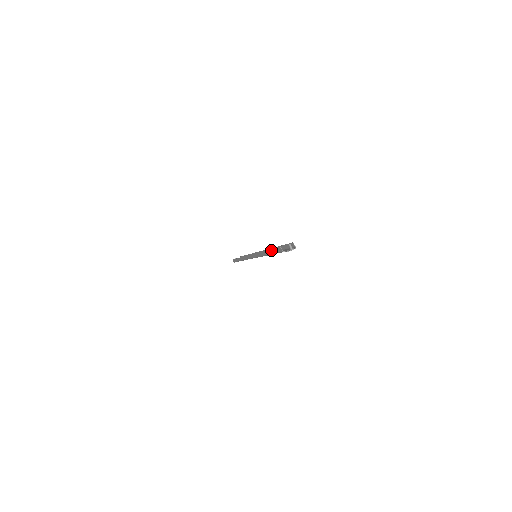
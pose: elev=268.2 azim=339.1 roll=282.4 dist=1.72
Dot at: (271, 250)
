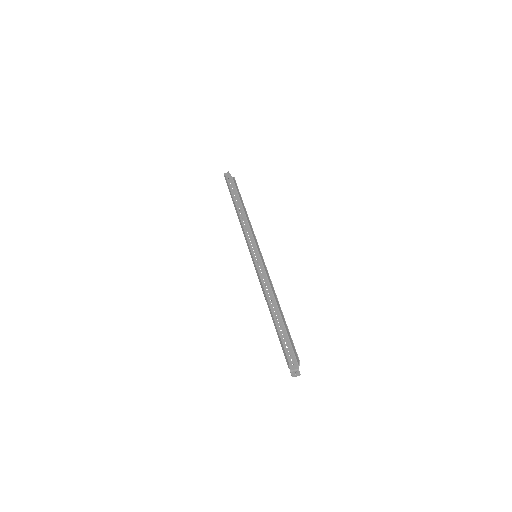
Dot at: (278, 333)
